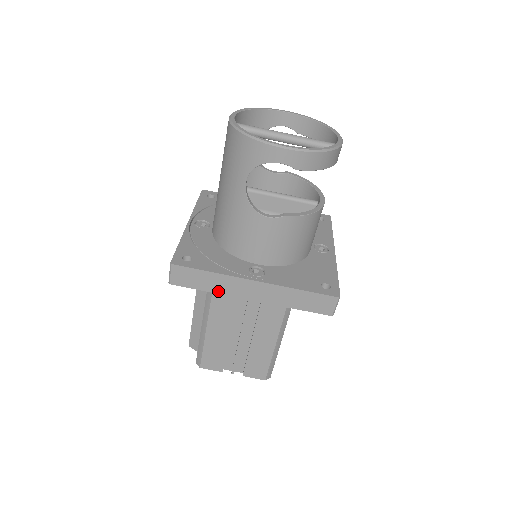
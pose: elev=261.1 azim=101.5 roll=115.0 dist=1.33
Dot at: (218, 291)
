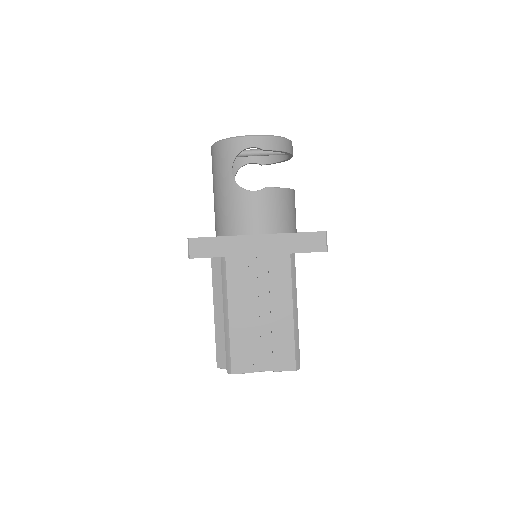
Dot at: (230, 254)
